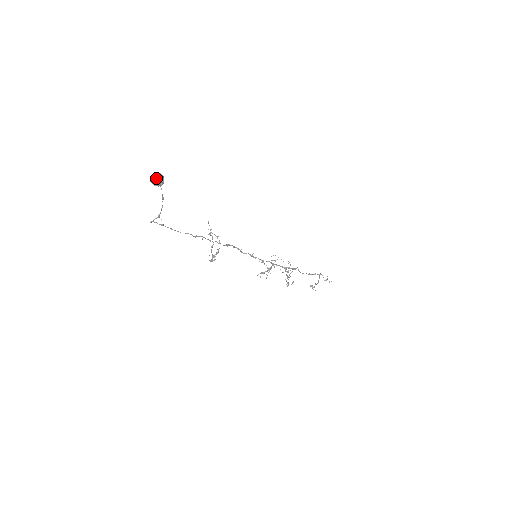
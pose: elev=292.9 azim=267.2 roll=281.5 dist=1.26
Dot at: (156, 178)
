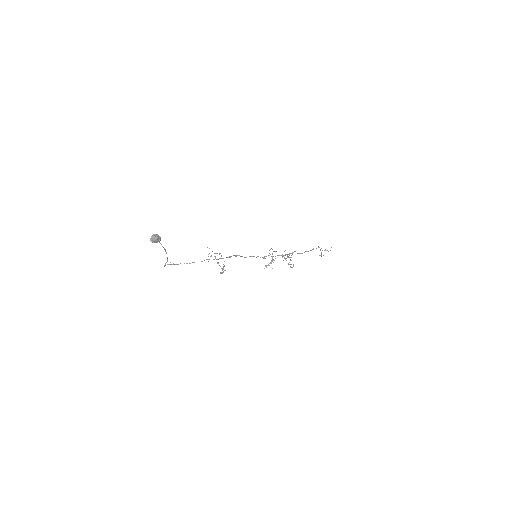
Dot at: (154, 238)
